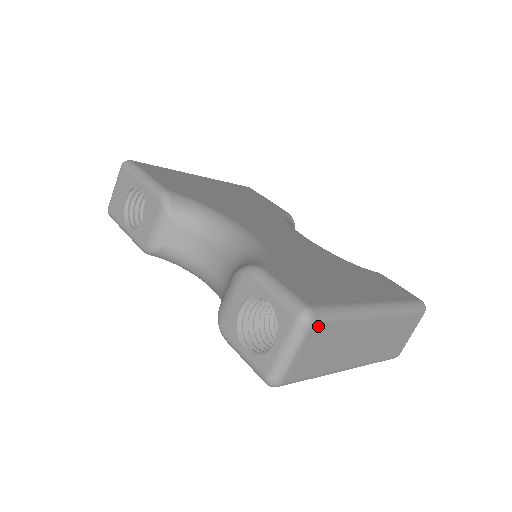
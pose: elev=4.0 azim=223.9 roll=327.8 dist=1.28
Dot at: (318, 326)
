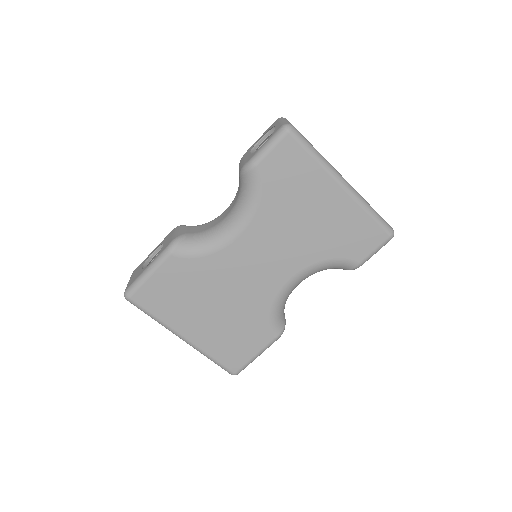
Dot at: occluded
